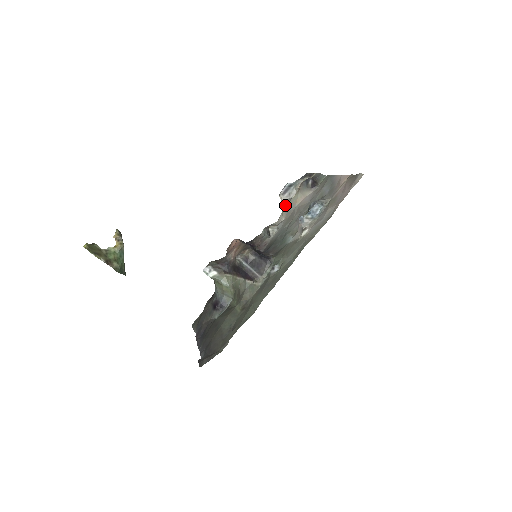
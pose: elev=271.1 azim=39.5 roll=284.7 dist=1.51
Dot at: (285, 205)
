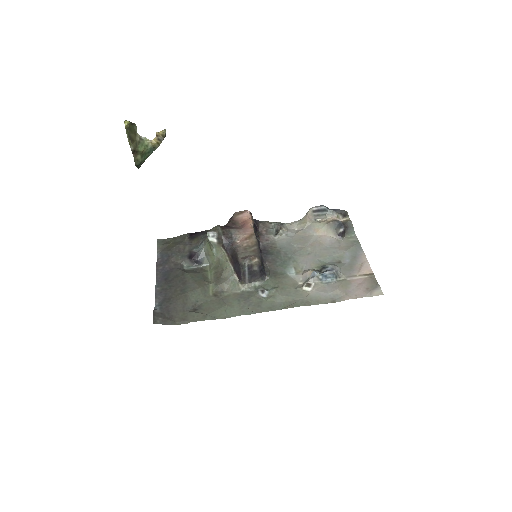
Dot at: (307, 221)
